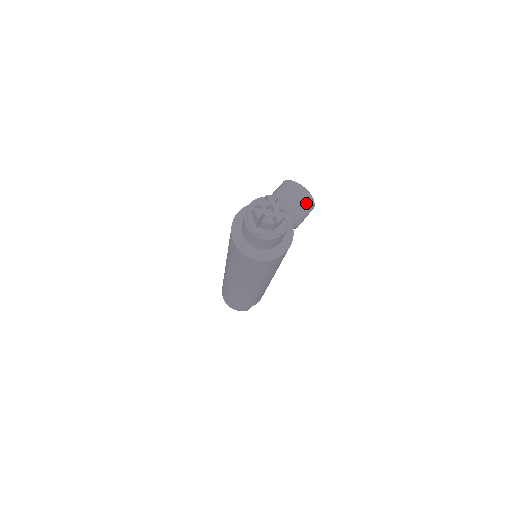
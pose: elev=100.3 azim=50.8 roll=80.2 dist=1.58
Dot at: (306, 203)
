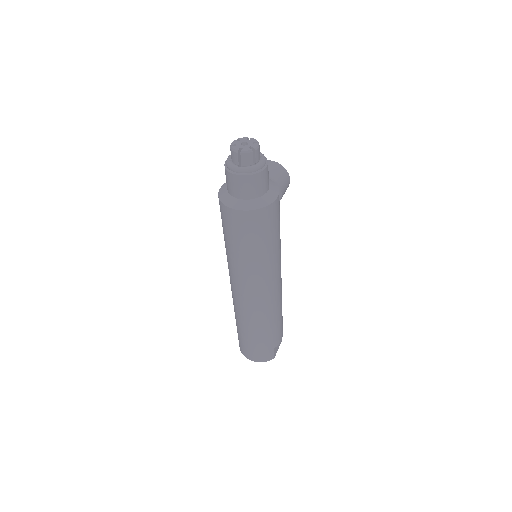
Dot at: (280, 171)
